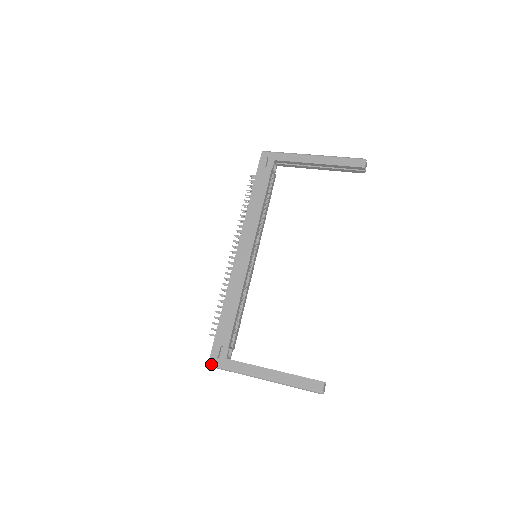
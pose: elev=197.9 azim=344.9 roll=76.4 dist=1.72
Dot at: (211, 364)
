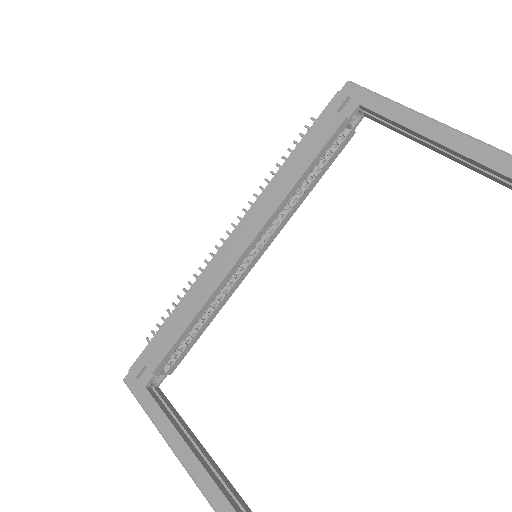
Dot at: (126, 381)
